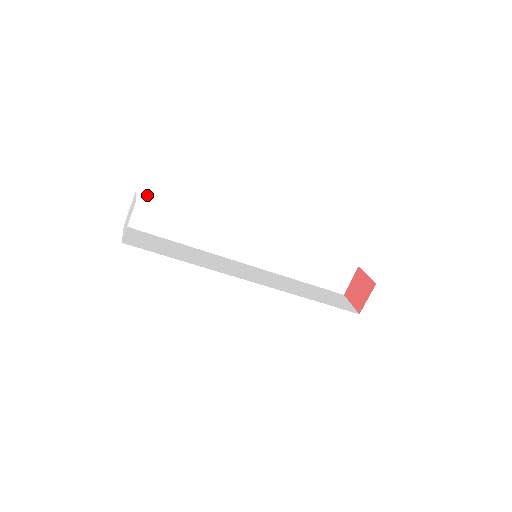
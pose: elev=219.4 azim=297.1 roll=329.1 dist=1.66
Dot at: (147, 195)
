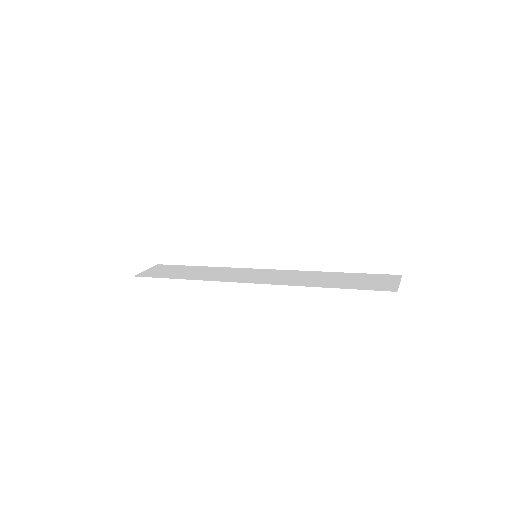
Dot at: (162, 232)
